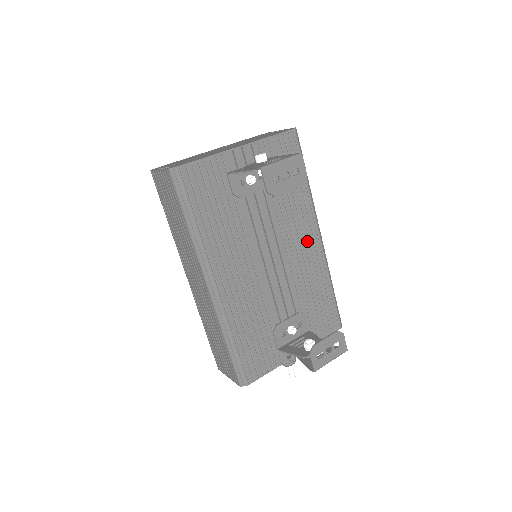
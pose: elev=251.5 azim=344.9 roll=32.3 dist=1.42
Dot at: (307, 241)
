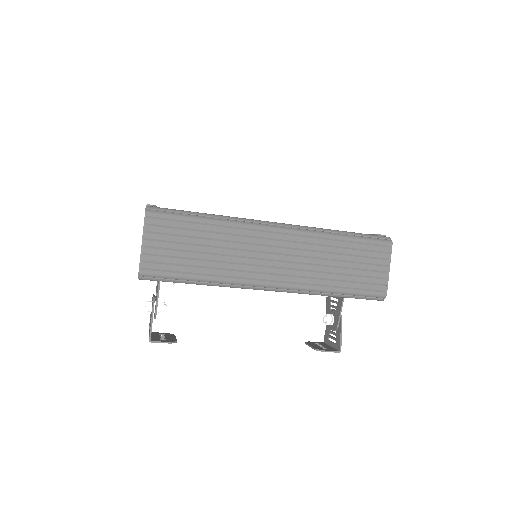
Dot at: occluded
